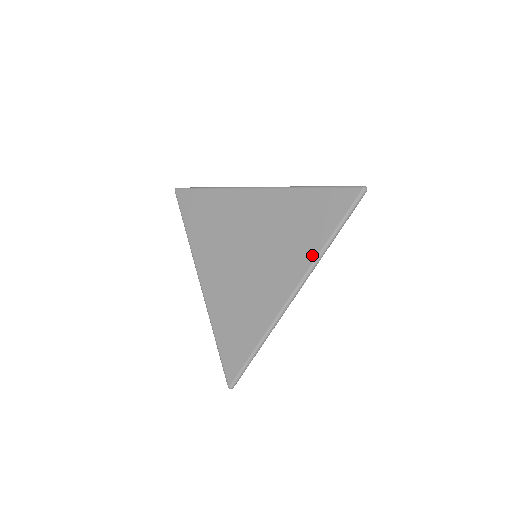
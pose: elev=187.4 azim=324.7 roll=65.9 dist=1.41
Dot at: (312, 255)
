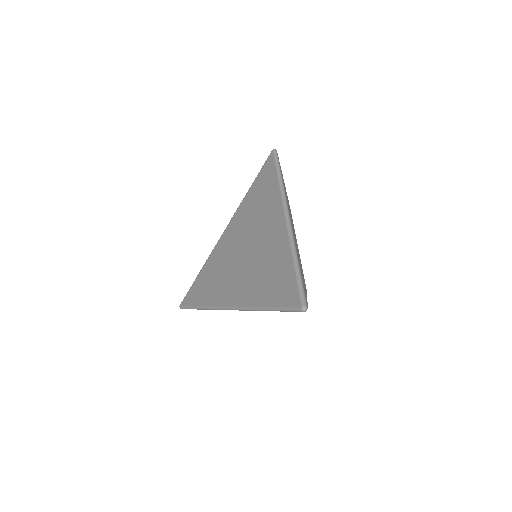
Dot at: (277, 192)
